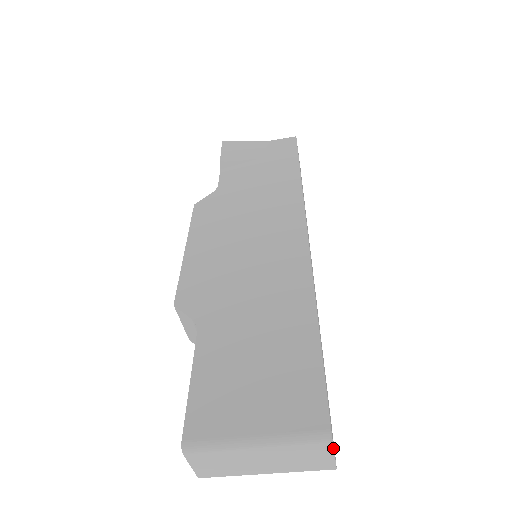
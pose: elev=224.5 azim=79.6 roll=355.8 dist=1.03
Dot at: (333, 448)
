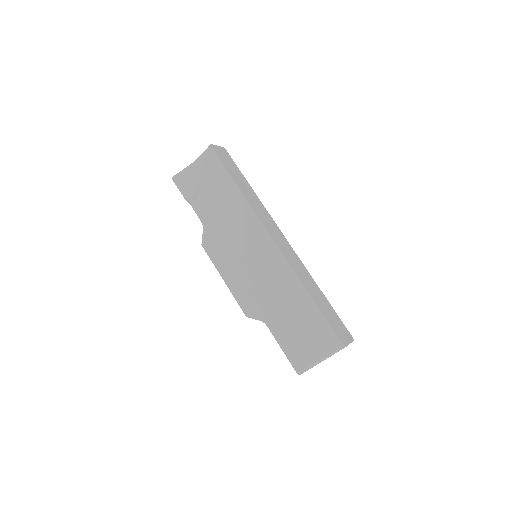
Dot at: occluded
